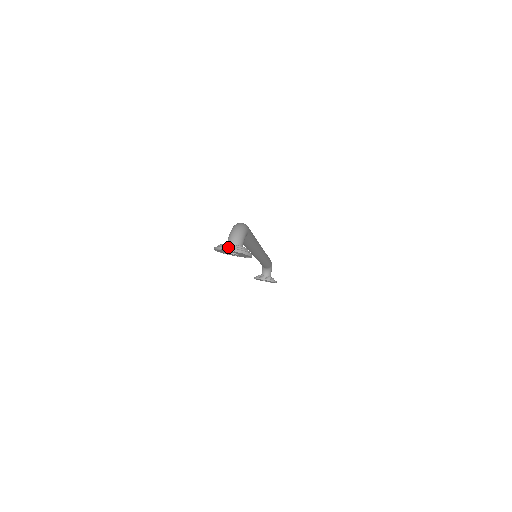
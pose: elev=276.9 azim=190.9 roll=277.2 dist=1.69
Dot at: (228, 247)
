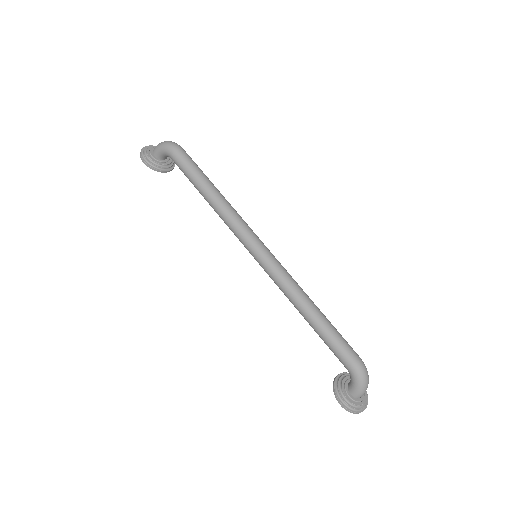
Dot at: (363, 408)
